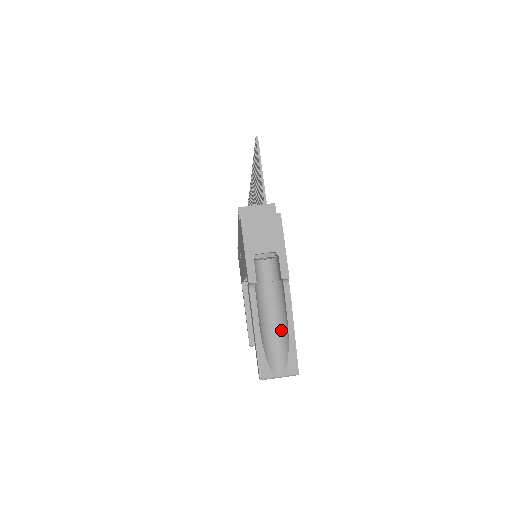
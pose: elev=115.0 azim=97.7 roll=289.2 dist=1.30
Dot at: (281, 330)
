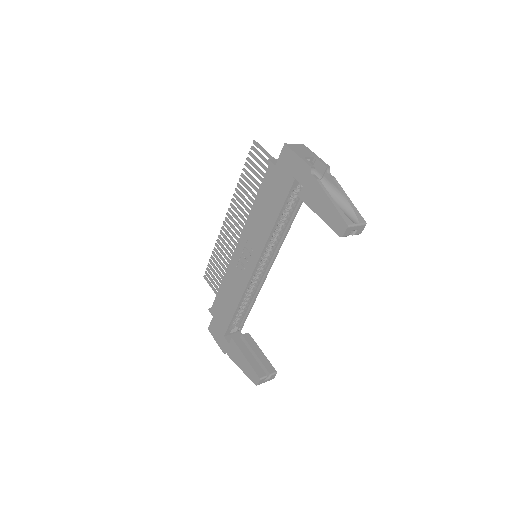
Dot at: (339, 202)
